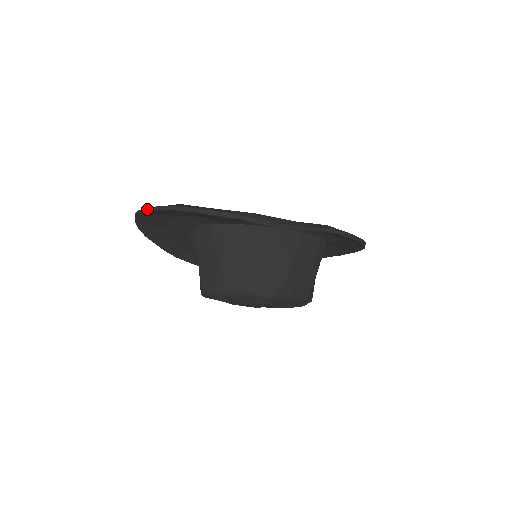
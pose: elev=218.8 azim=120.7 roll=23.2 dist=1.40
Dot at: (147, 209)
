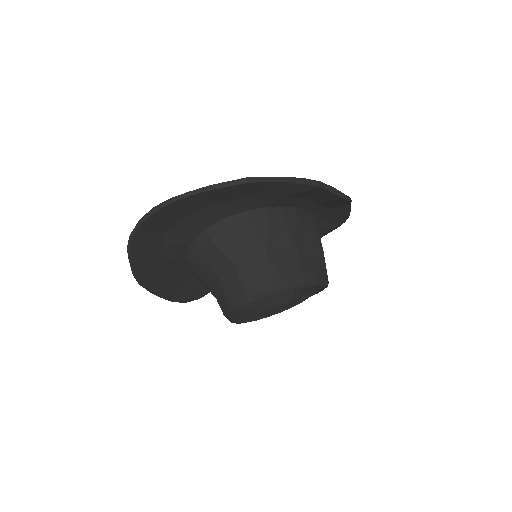
Dot at: (196, 191)
